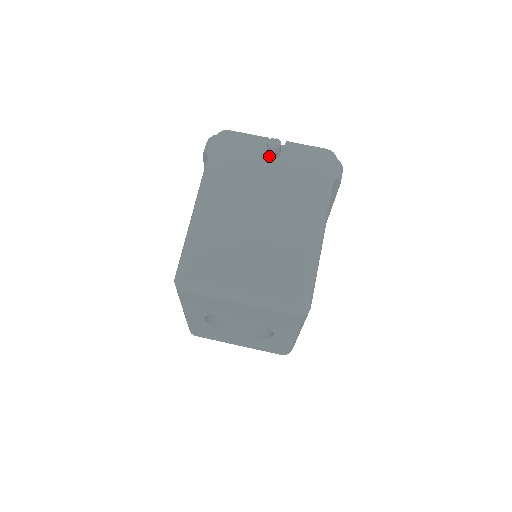
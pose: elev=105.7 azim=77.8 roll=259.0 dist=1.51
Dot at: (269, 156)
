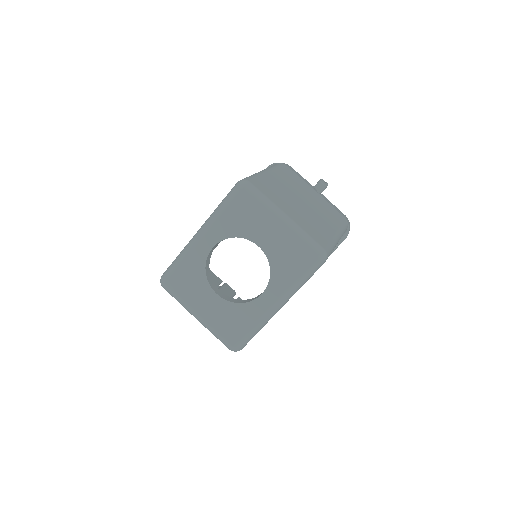
Dot at: (316, 188)
